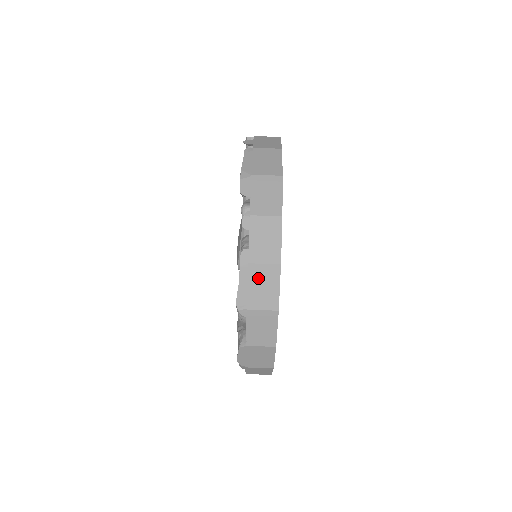
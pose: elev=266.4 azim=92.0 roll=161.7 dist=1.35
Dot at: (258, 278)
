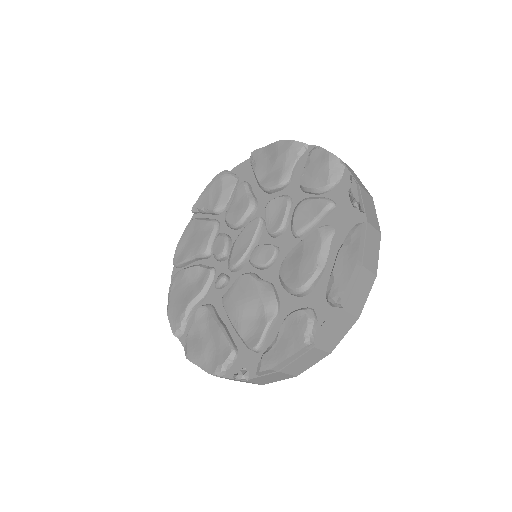
Dot at: occluded
